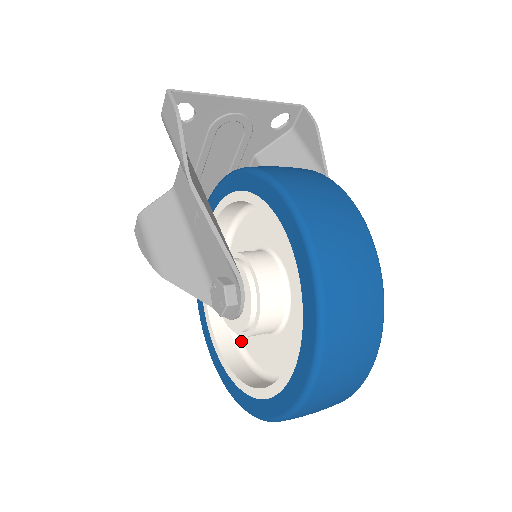
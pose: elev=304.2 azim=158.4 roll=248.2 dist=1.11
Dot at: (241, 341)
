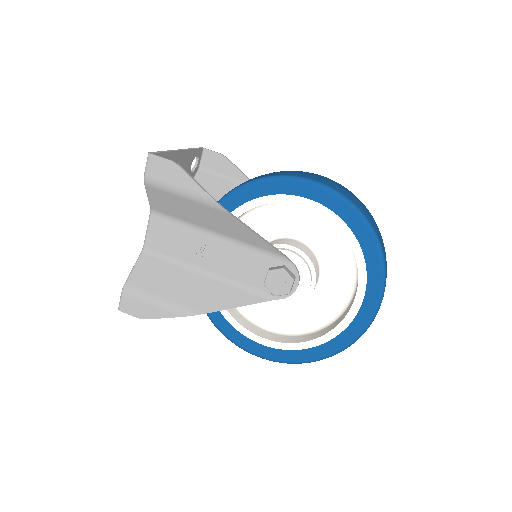
Dot at: (275, 328)
